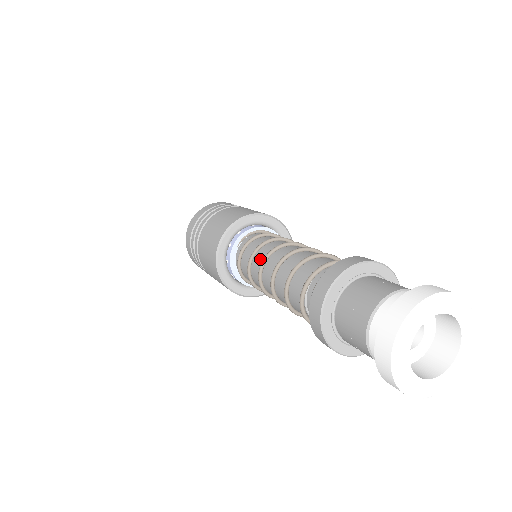
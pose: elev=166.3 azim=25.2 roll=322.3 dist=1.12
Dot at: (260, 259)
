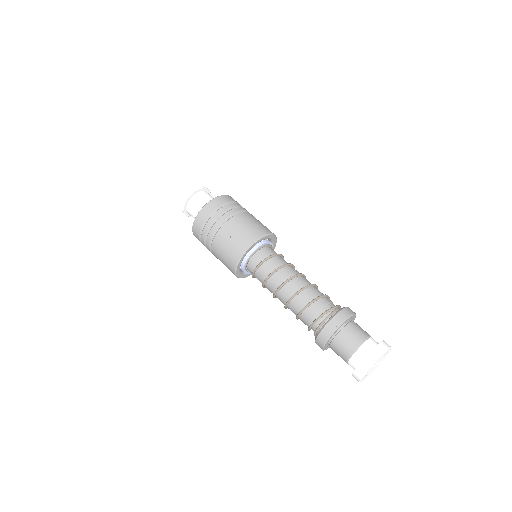
Dot at: occluded
